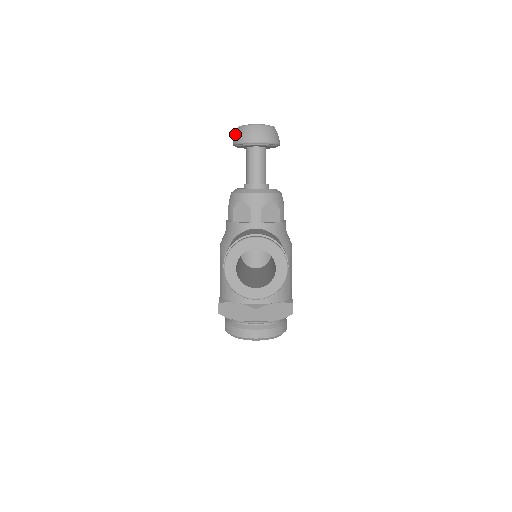
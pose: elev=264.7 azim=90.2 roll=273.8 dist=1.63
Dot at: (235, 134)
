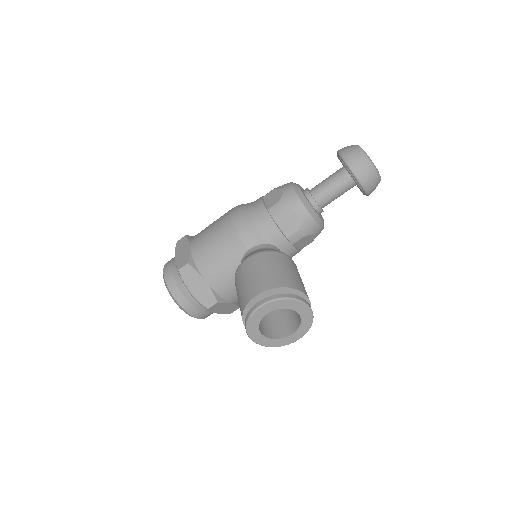
Dot at: (354, 153)
